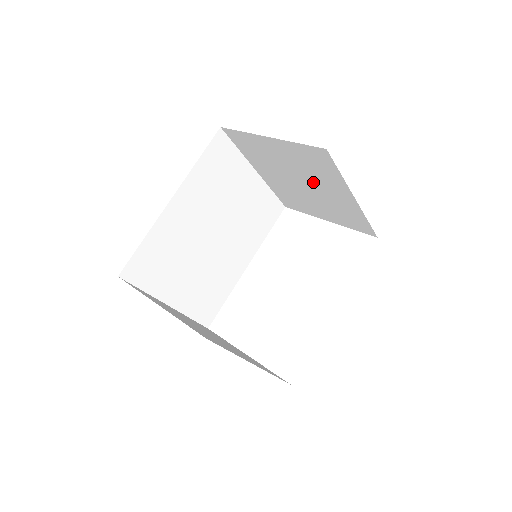
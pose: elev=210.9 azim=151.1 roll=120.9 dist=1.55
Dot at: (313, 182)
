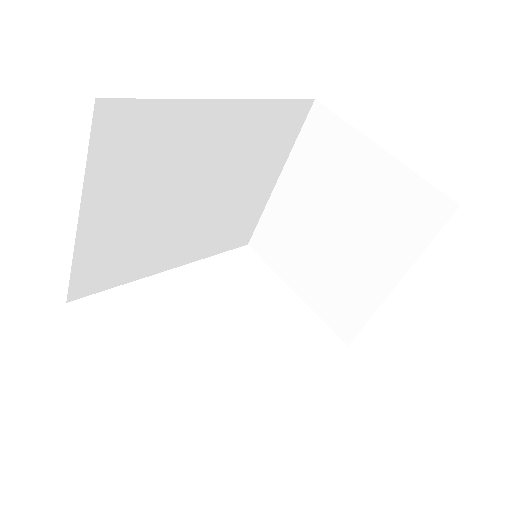
Dot at: (359, 235)
